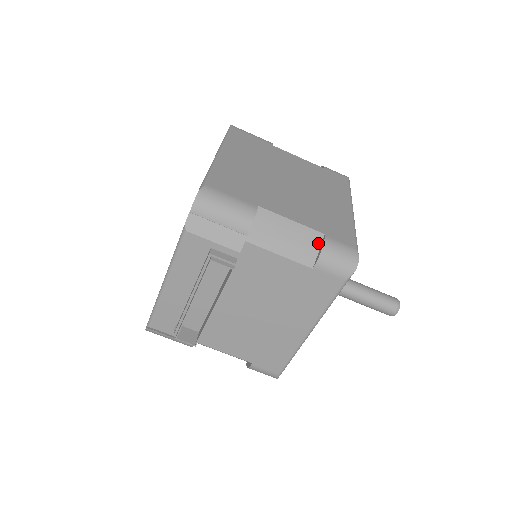
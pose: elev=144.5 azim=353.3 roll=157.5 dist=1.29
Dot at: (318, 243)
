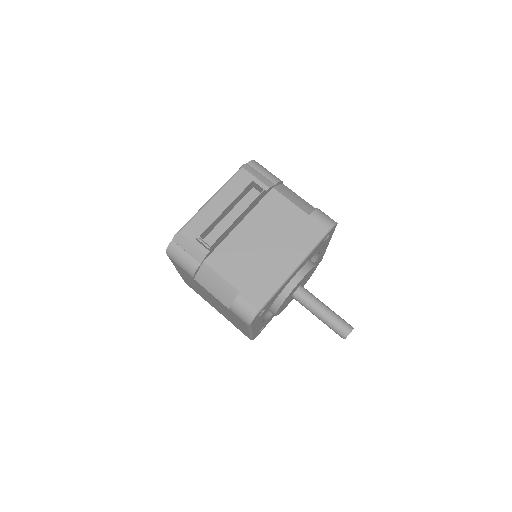
Dot at: occluded
